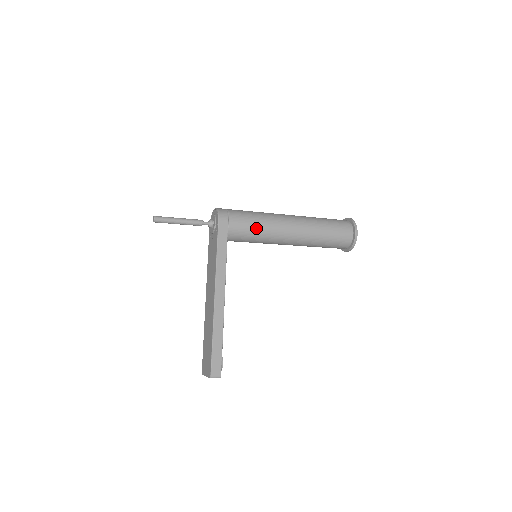
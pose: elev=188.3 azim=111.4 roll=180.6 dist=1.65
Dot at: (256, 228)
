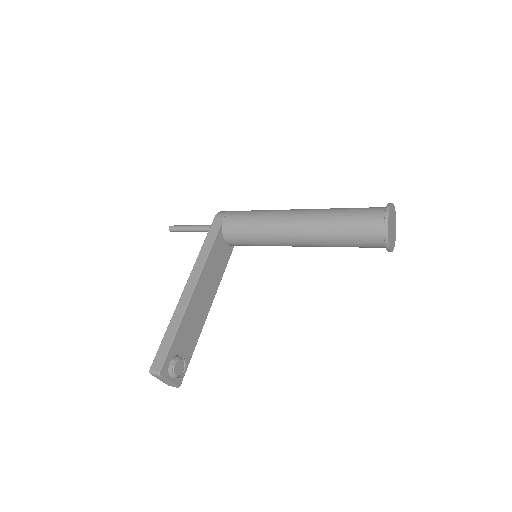
Dot at: (251, 221)
